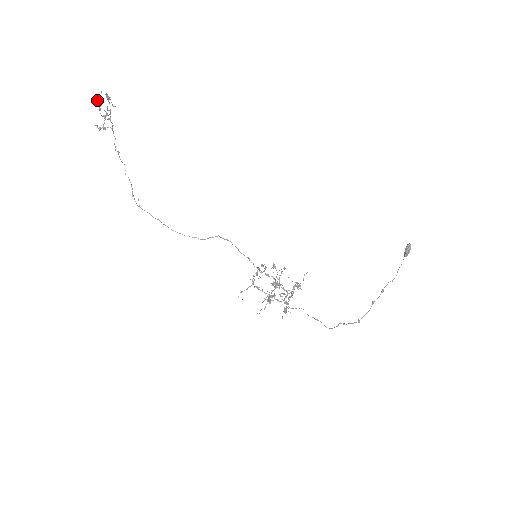
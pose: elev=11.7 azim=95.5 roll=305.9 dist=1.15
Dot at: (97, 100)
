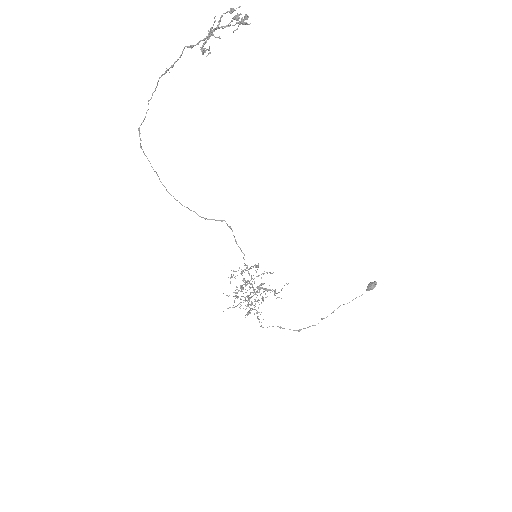
Dot at: (239, 21)
